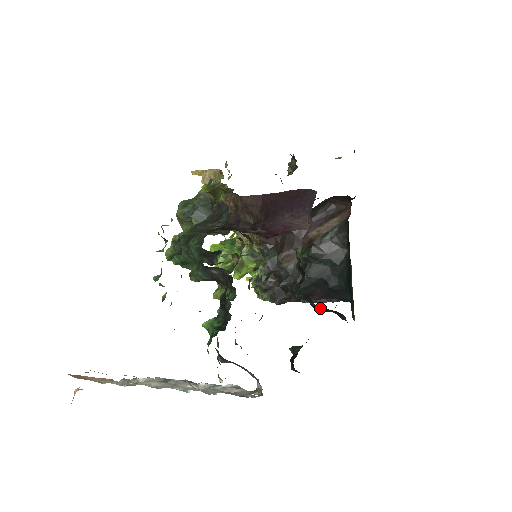
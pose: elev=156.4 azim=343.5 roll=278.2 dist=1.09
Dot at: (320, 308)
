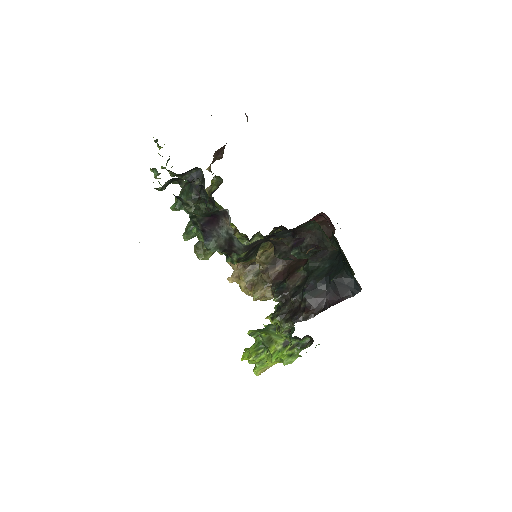
Dot at: (301, 235)
